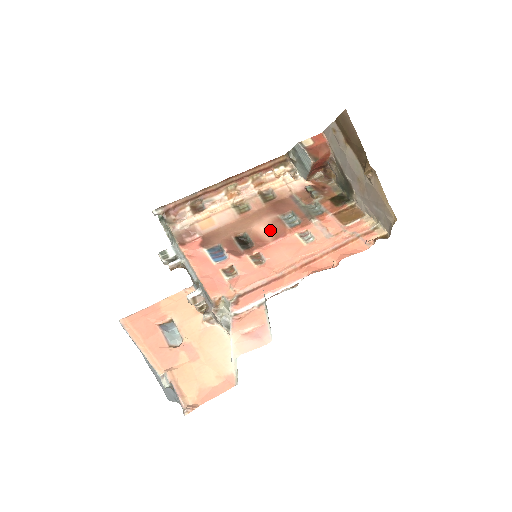
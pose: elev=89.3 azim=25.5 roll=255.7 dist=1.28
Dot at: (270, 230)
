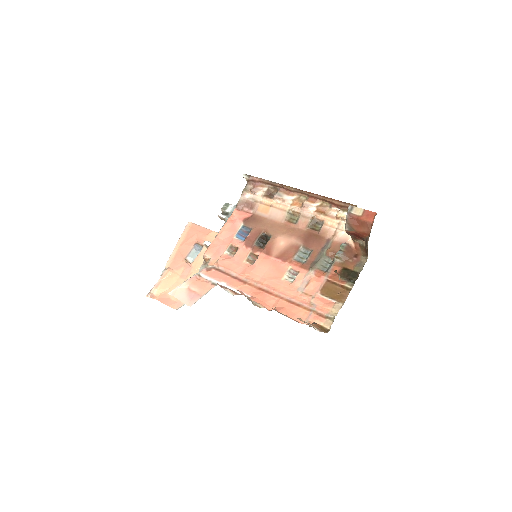
Dot at: (284, 249)
